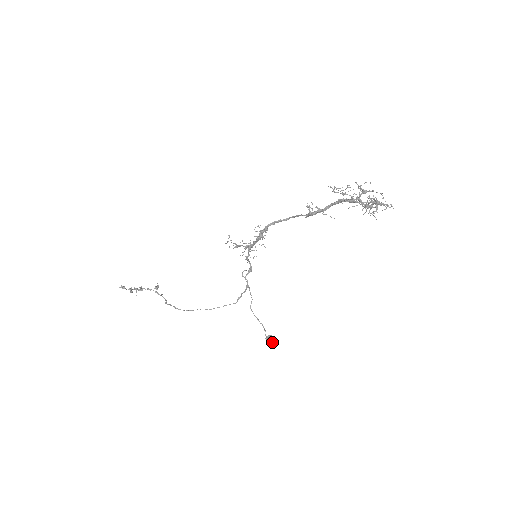
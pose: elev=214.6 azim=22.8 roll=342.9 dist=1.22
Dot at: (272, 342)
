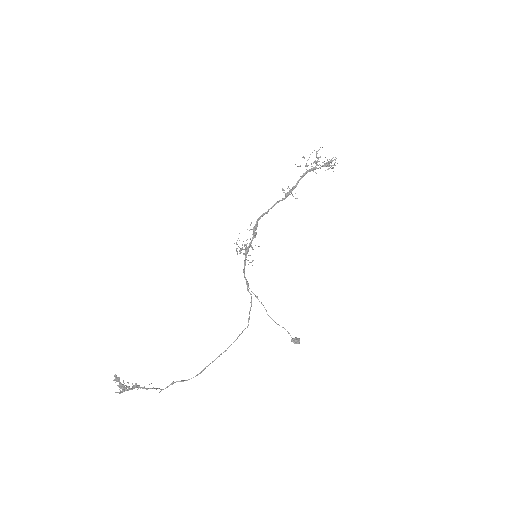
Dot at: (299, 341)
